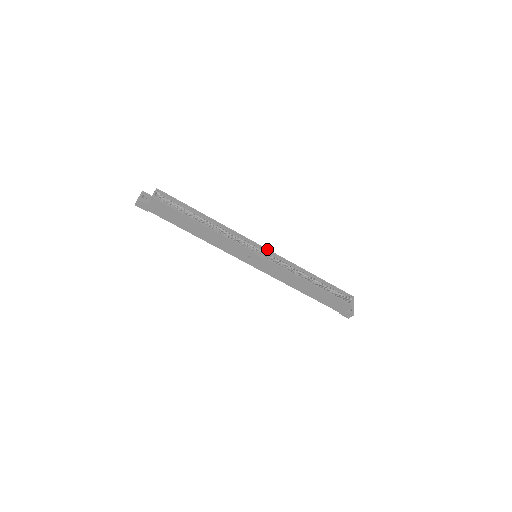
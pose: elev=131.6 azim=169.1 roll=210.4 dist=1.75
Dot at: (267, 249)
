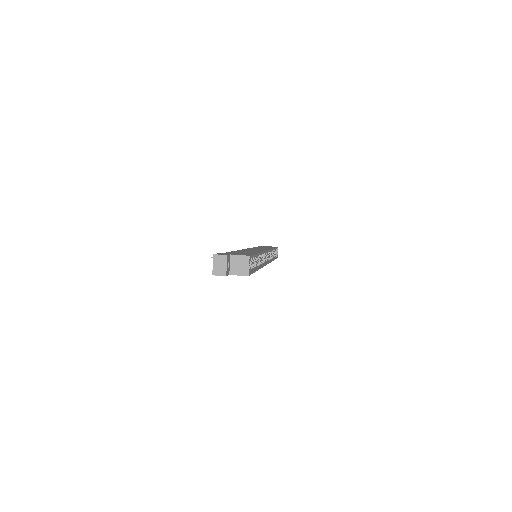
Dot at: occluded
